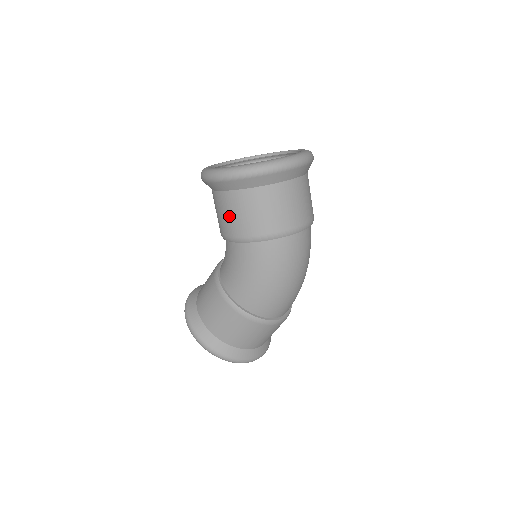
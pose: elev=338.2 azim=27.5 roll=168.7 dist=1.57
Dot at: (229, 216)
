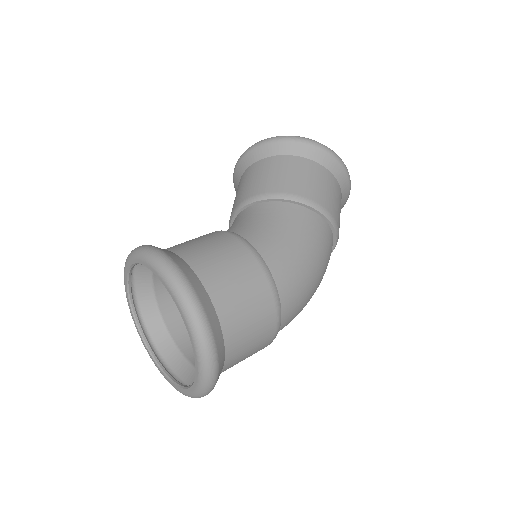
Dot at: (295, 175)
